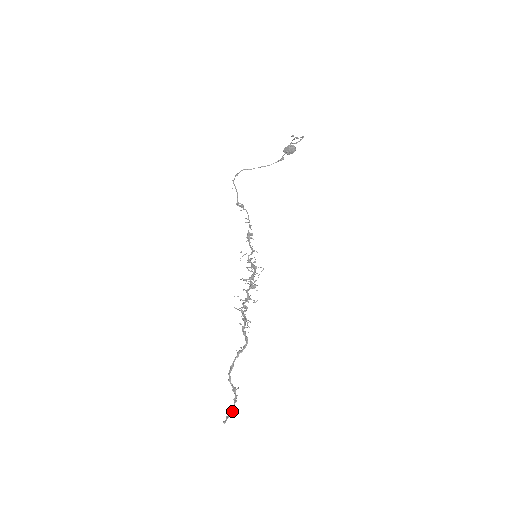
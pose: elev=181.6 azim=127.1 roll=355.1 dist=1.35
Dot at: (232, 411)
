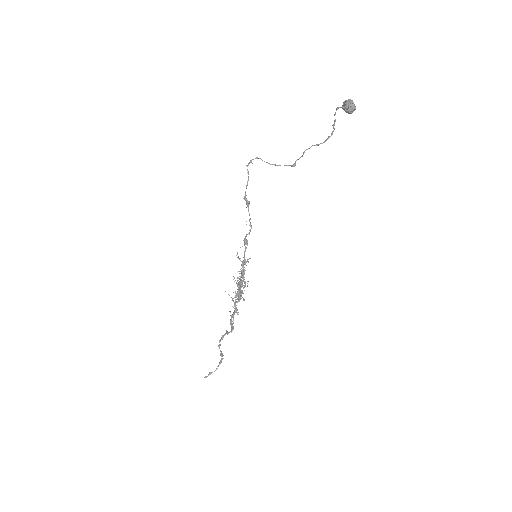
Dot at: (215, 370)
